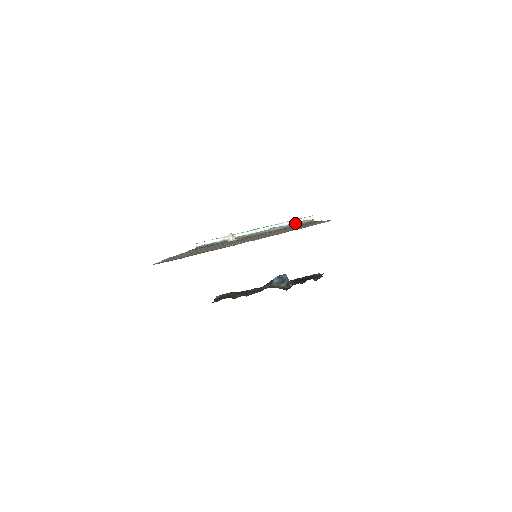
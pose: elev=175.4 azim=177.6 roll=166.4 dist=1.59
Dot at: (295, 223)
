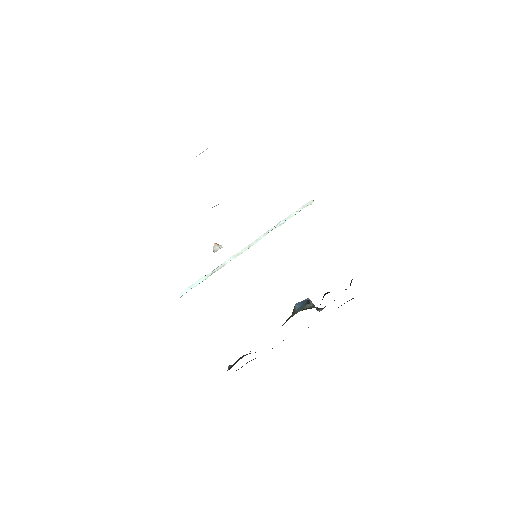
Dot at: (293, 214)
